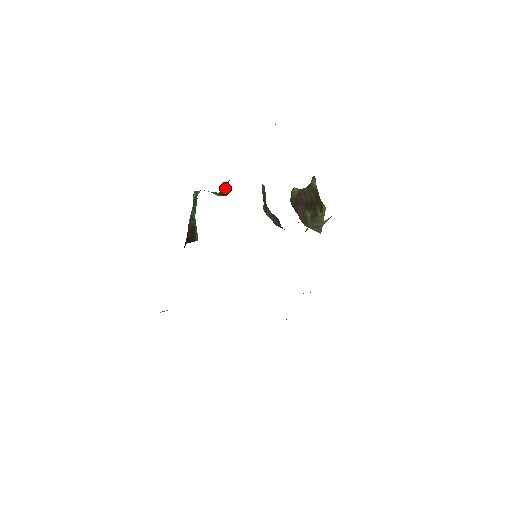
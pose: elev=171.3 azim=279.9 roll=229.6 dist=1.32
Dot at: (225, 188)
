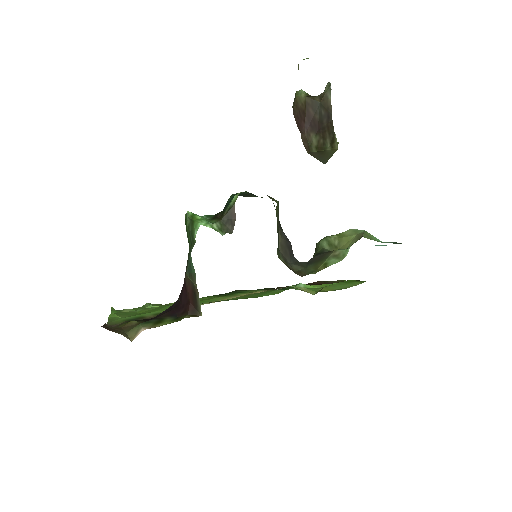
Dot at: (229, 216)
